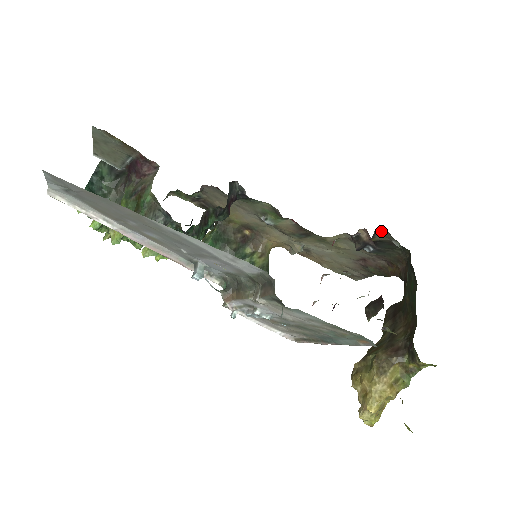
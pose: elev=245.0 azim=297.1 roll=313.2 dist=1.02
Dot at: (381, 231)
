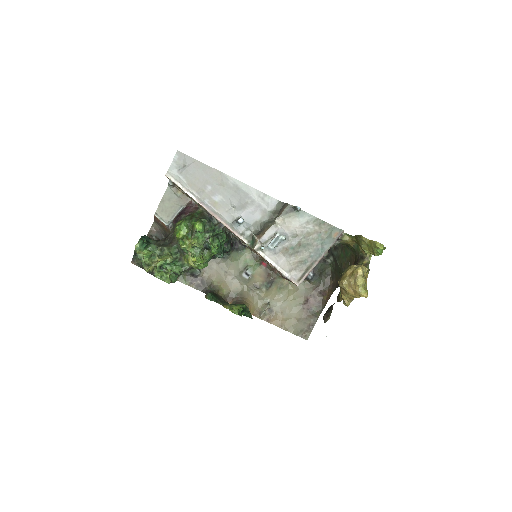
Dot at: occluded
